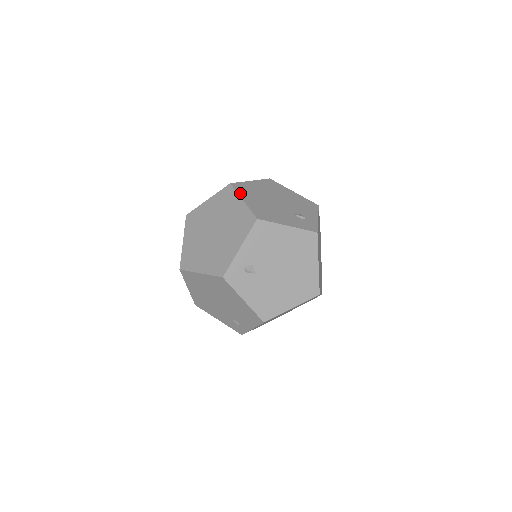
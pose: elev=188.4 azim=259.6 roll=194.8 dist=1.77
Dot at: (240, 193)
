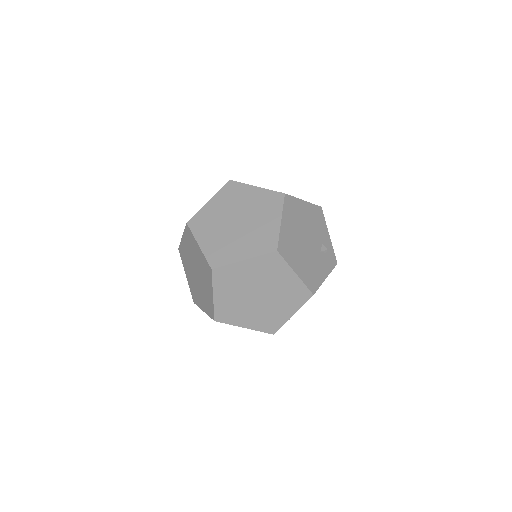
Dot at: (289, 262)
